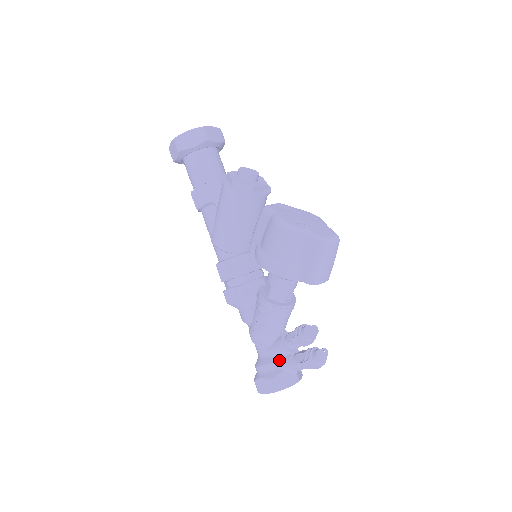
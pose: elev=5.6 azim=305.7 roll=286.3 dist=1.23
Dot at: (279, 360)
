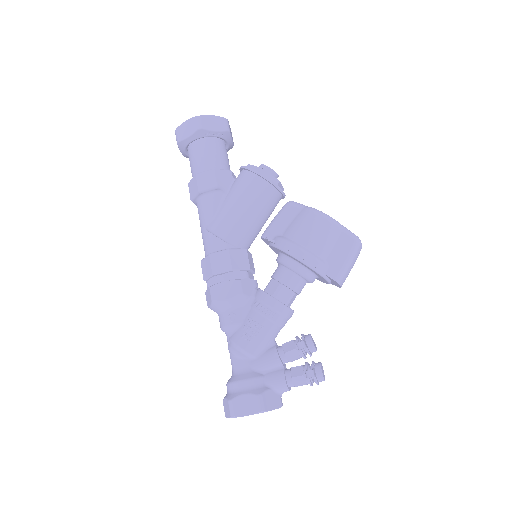
Dot at: (266, 375)
